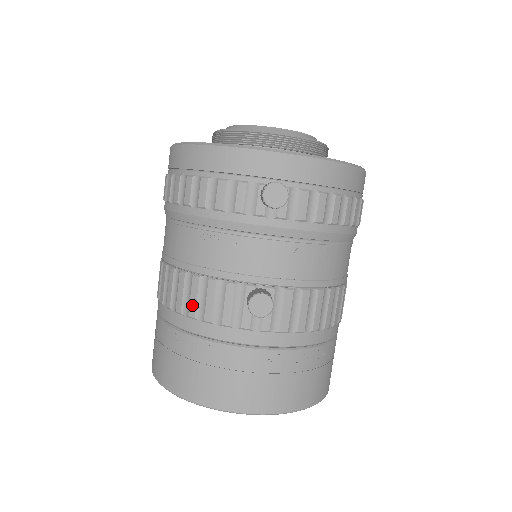
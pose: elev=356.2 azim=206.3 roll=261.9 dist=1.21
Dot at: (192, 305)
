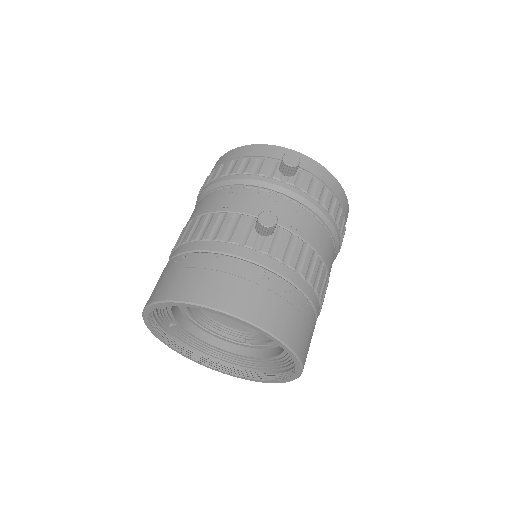
Dot at: (208, 231)
